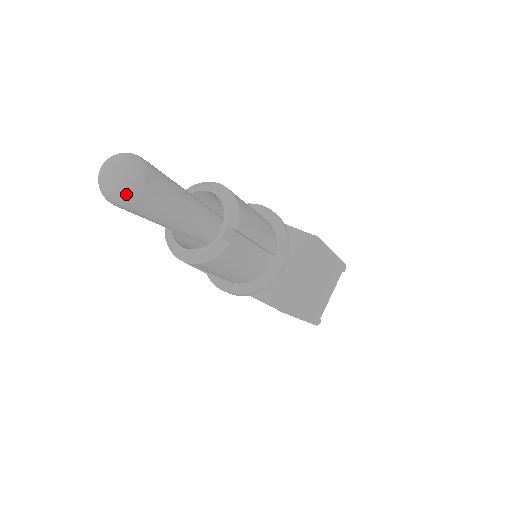
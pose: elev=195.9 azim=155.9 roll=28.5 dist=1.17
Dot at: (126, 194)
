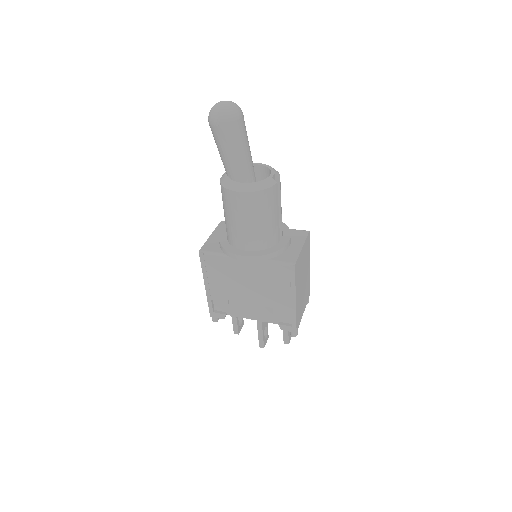
Dot at: (234, 114)
